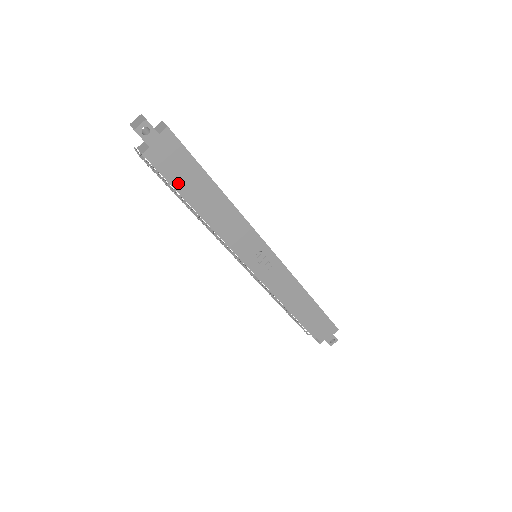
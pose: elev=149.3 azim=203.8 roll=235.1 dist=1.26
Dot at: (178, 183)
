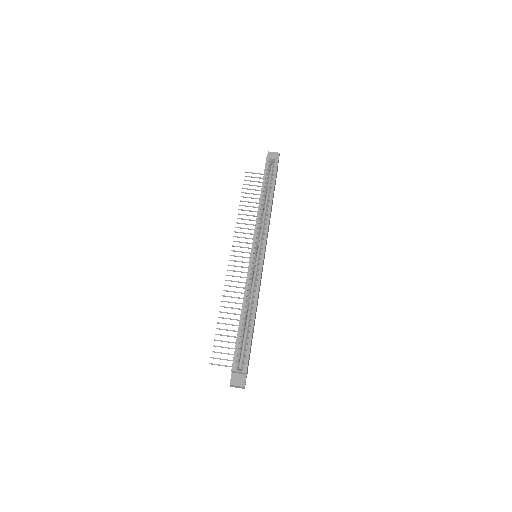
Dot at: (251, 345)
